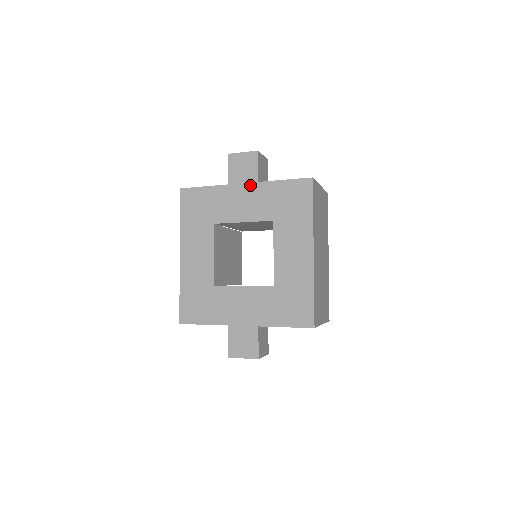
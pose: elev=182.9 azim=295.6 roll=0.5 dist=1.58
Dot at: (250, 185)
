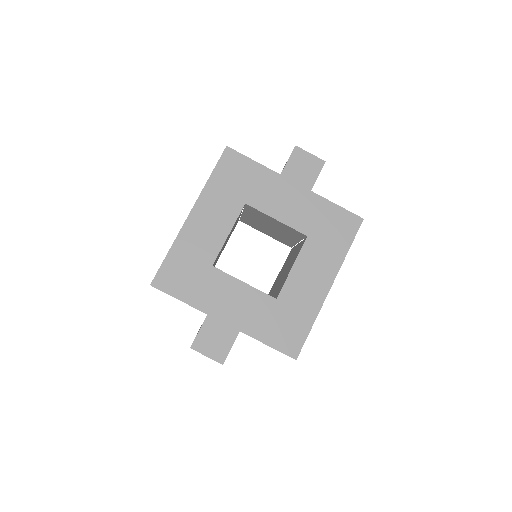
Dot at: (302, 189)
